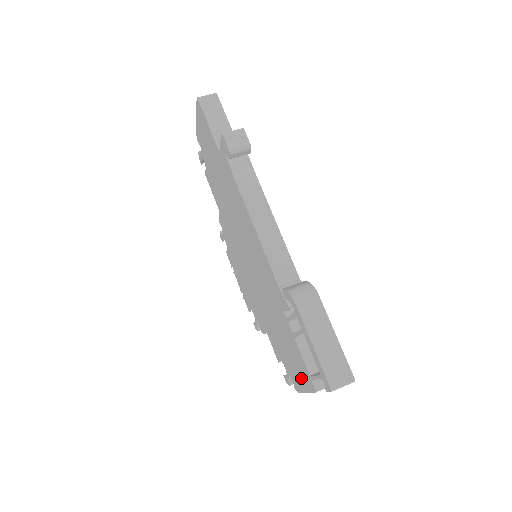
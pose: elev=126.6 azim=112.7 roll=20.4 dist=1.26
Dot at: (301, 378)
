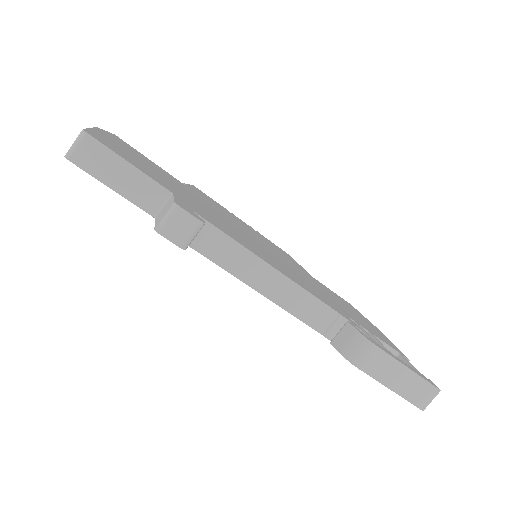
Dot at: occluded
